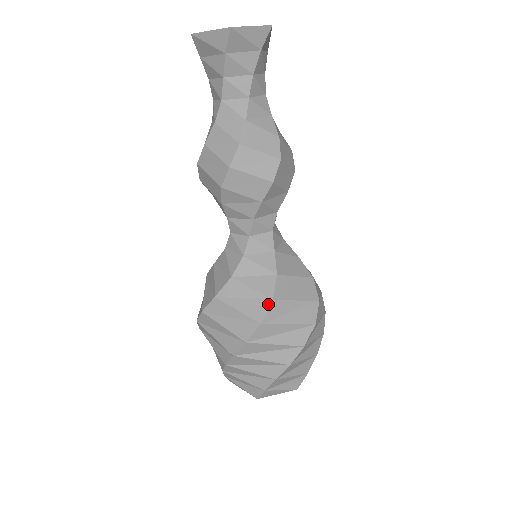
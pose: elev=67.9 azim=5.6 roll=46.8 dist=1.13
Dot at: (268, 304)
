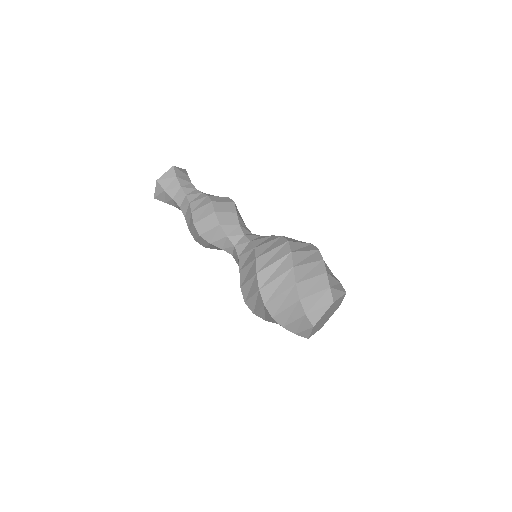
Dot at: (255, 262)
